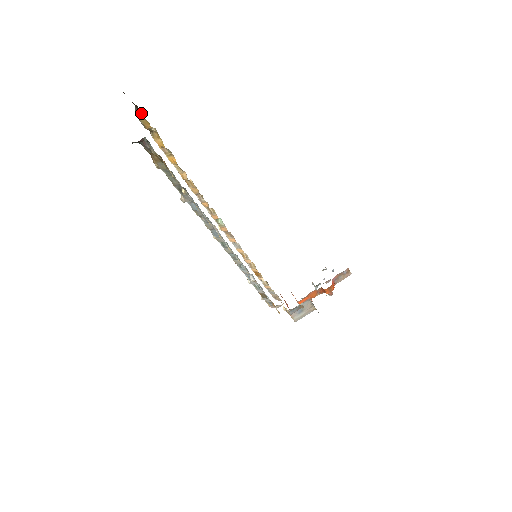
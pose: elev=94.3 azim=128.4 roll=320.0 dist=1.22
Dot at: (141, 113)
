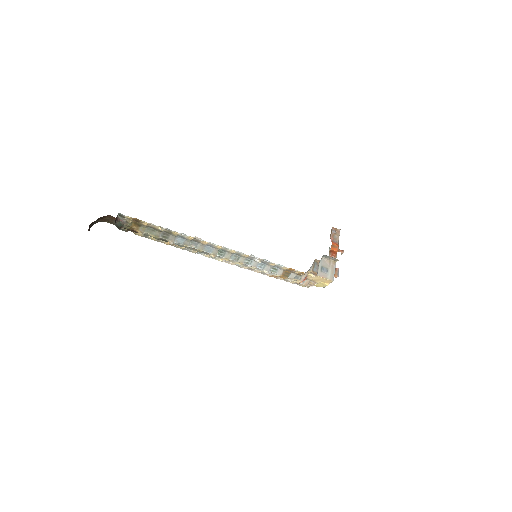
Dot at: (115, 218)
